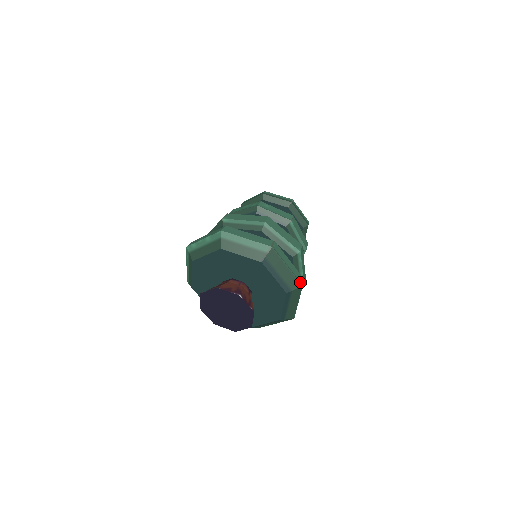
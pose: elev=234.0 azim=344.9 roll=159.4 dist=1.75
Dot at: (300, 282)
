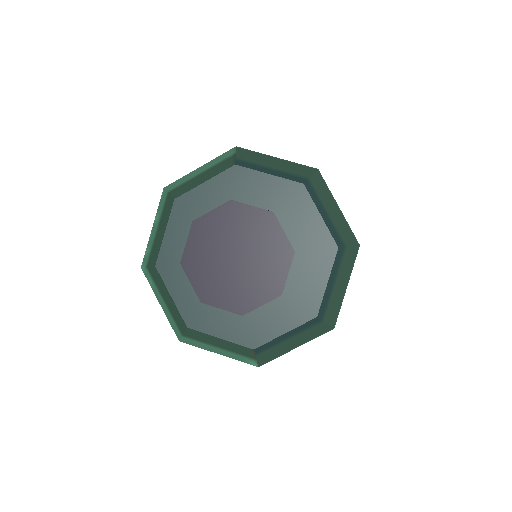
Dot at: (310, 167)
